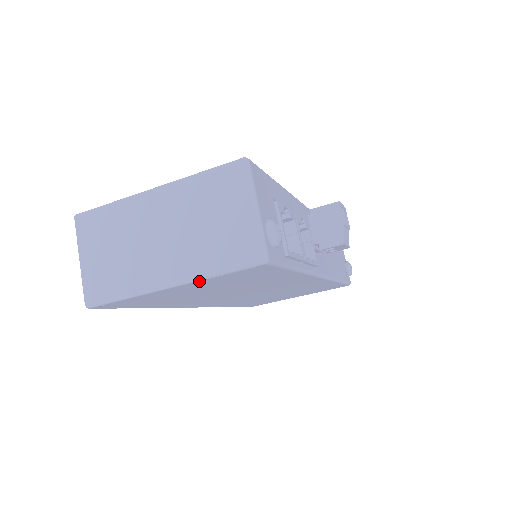
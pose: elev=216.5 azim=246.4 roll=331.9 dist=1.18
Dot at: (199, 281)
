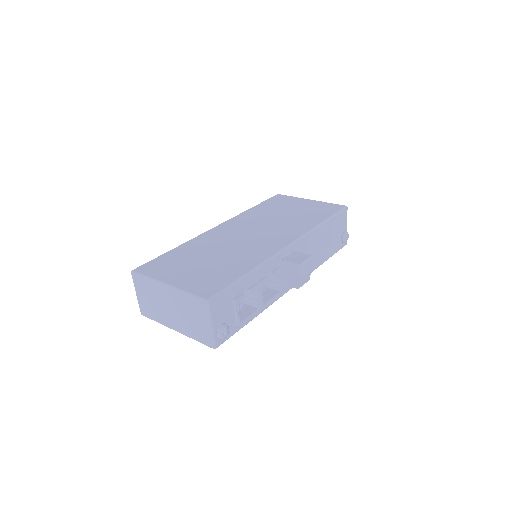
Dot at: occluded
